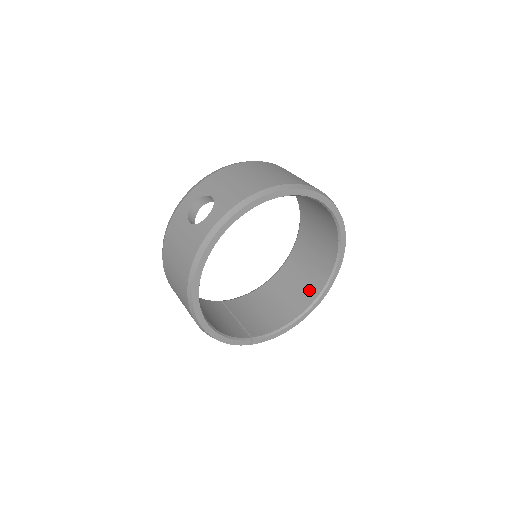
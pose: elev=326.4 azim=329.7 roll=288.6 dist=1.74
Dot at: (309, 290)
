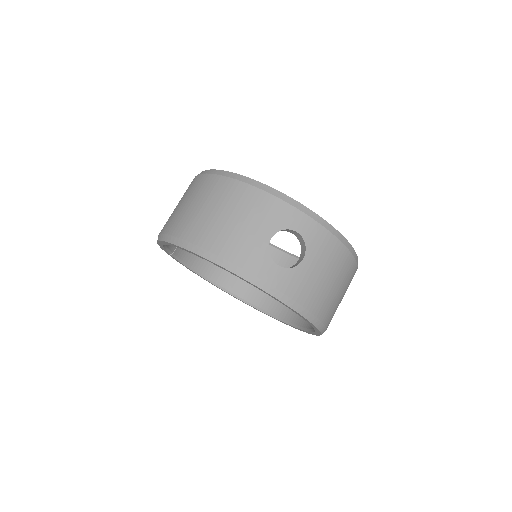
Dot at: (236, 280)
